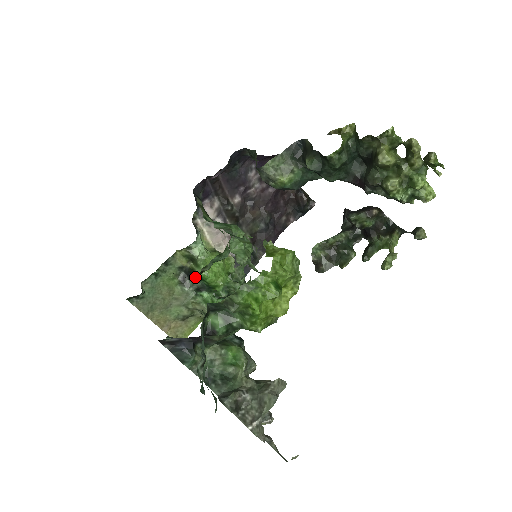
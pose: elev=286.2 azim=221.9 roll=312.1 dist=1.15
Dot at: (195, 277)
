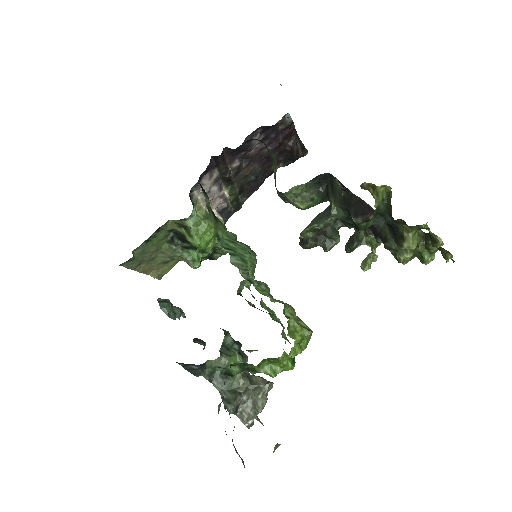
Dot at: (185, 241)
